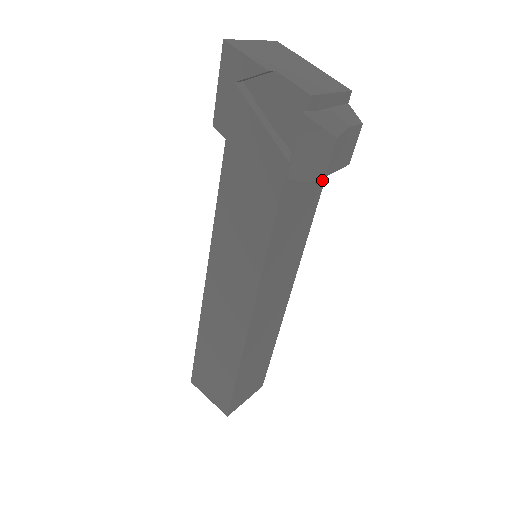
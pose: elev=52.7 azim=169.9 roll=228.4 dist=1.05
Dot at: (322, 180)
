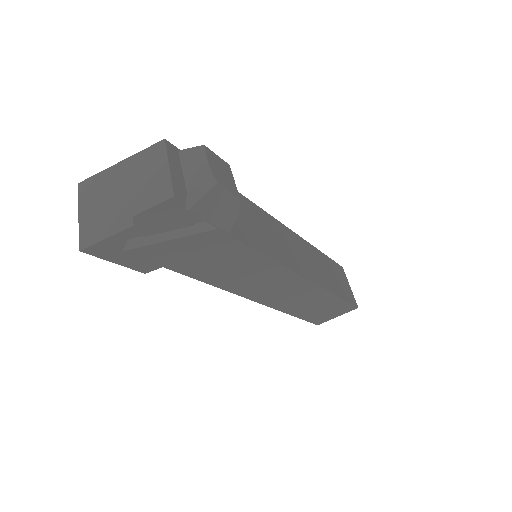
Dot at: occluded
